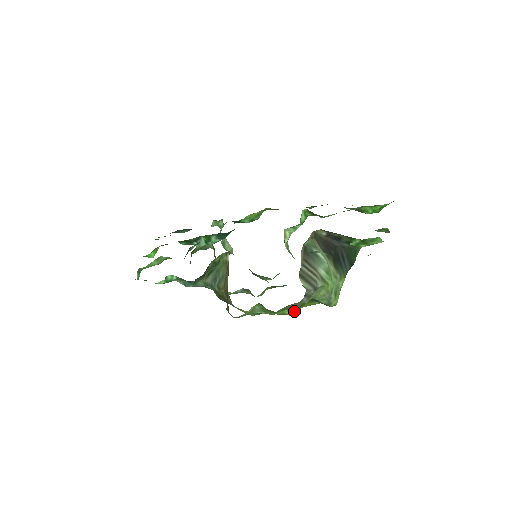
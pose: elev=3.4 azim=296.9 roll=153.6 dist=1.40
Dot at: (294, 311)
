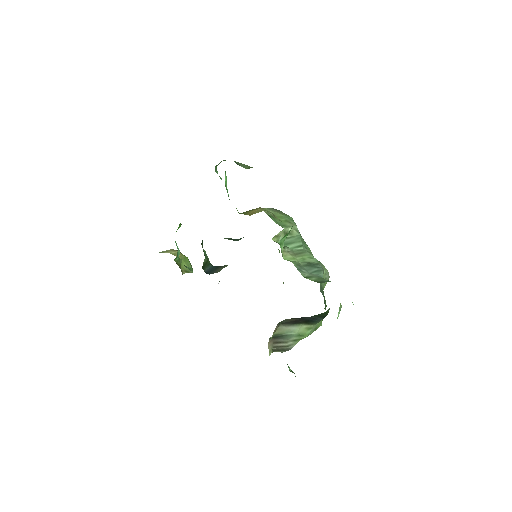
Dot at: occluded
